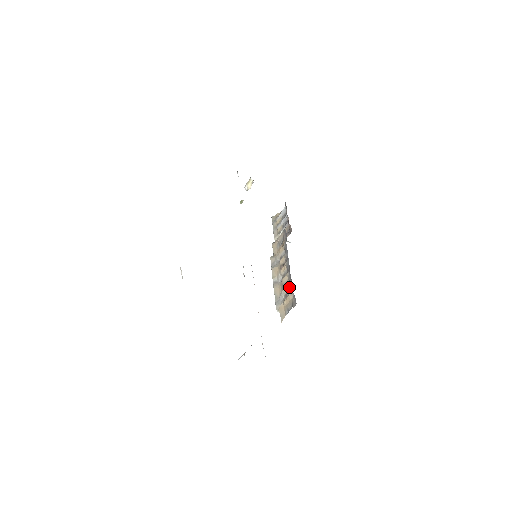
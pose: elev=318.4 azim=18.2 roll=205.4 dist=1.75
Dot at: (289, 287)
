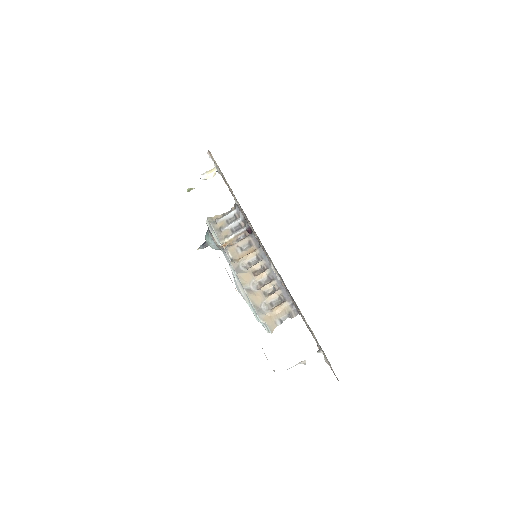
Dot at: (278, 296)
